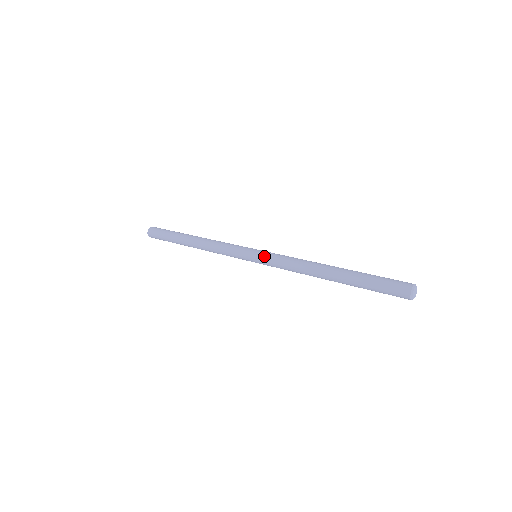
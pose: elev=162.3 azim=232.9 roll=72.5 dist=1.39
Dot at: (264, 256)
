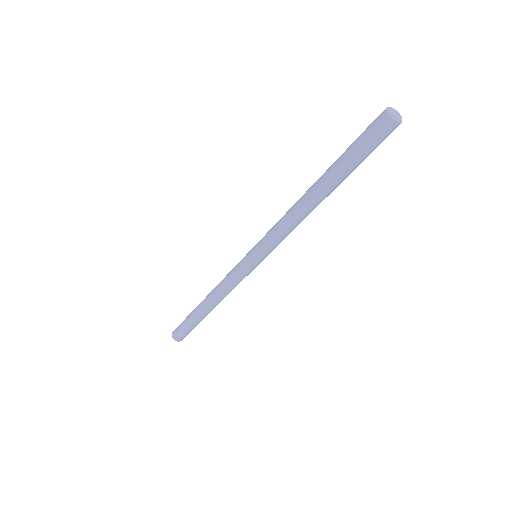
Dot at: occluded
